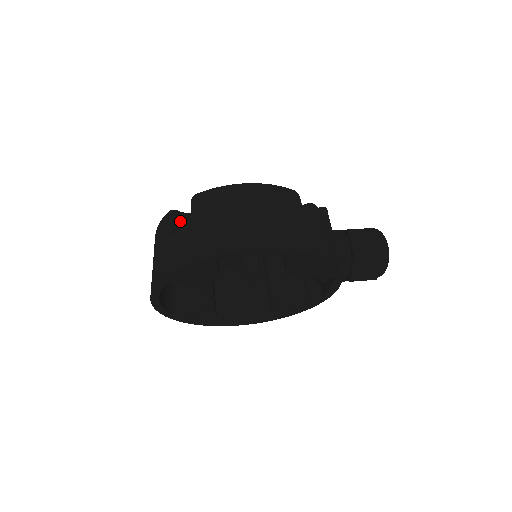
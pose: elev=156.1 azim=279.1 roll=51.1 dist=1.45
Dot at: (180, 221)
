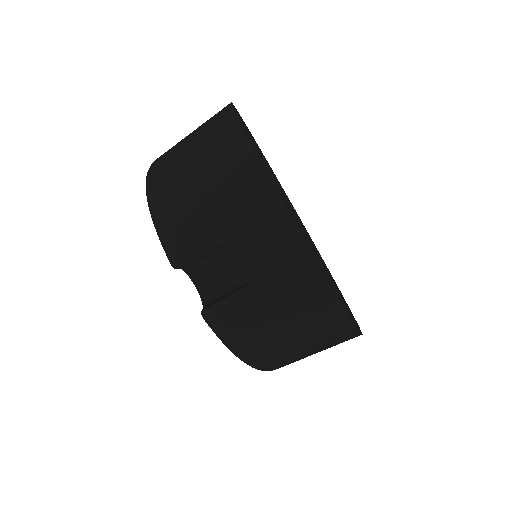
Dot at: occluded
